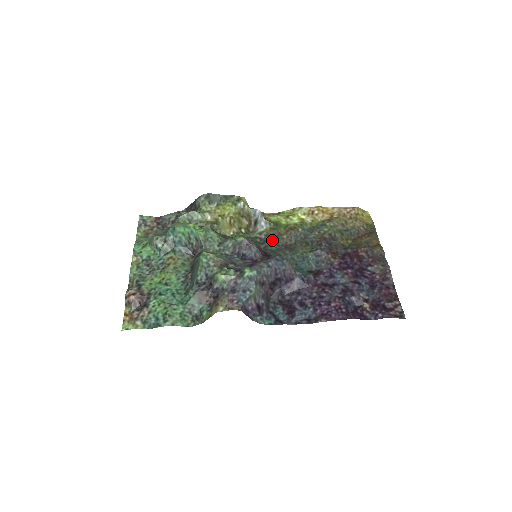
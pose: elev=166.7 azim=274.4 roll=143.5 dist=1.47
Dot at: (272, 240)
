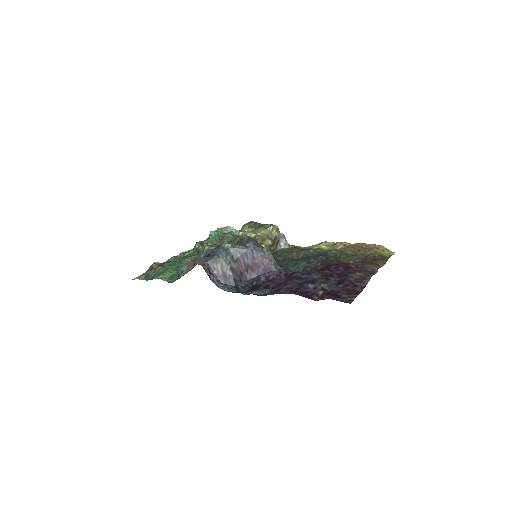
Dot at: (282, 254)
